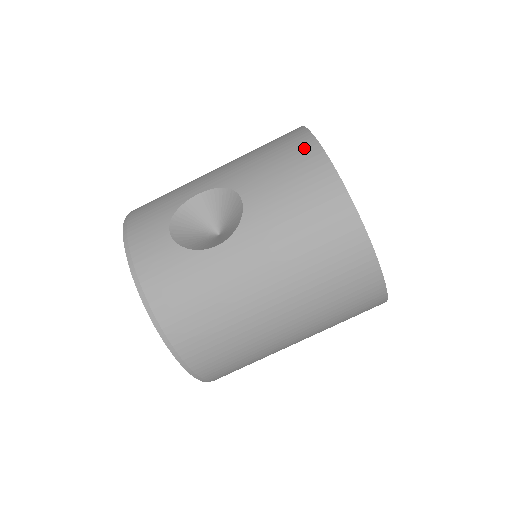
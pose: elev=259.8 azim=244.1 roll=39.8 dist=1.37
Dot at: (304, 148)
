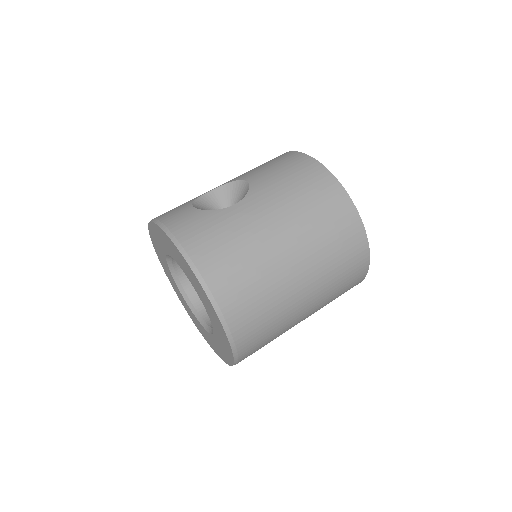
Dot at: (284, 155)
